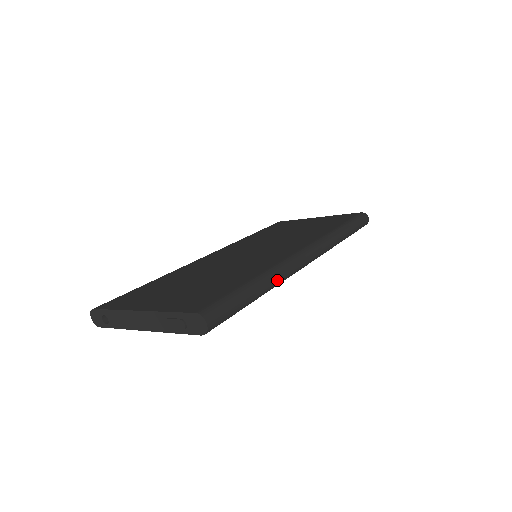
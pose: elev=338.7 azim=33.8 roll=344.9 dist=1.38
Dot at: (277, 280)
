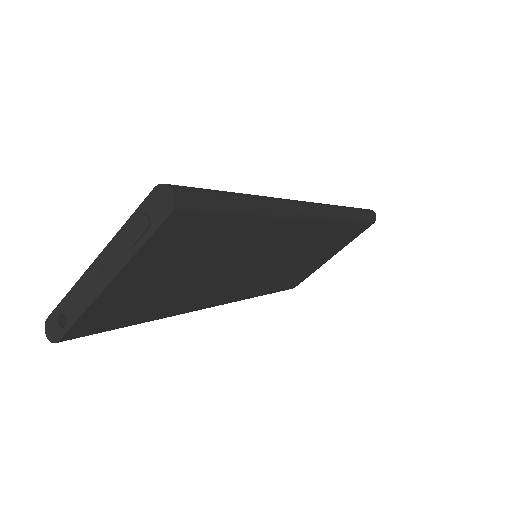
Dot at: (271, 202)
